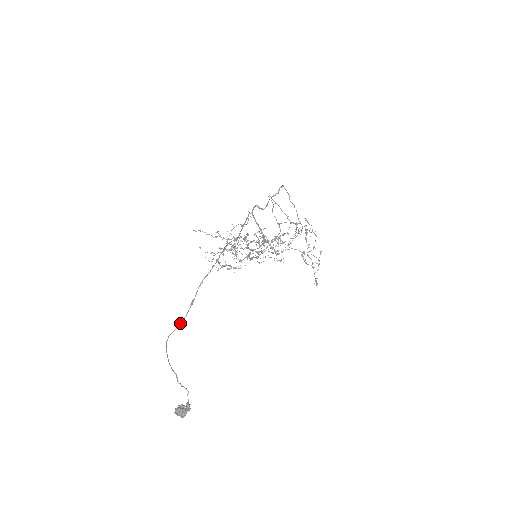
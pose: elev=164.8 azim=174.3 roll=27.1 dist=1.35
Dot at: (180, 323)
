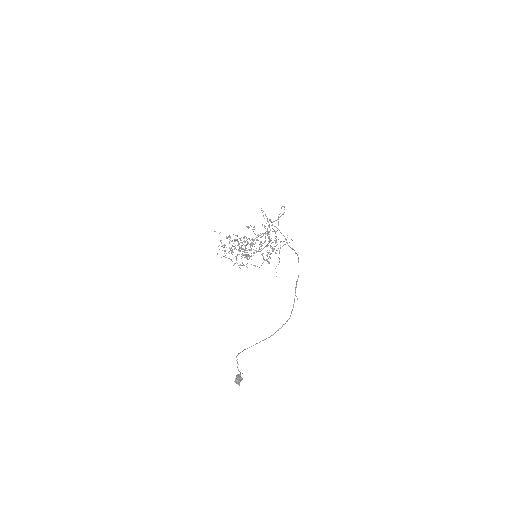
Dot at: occluded
